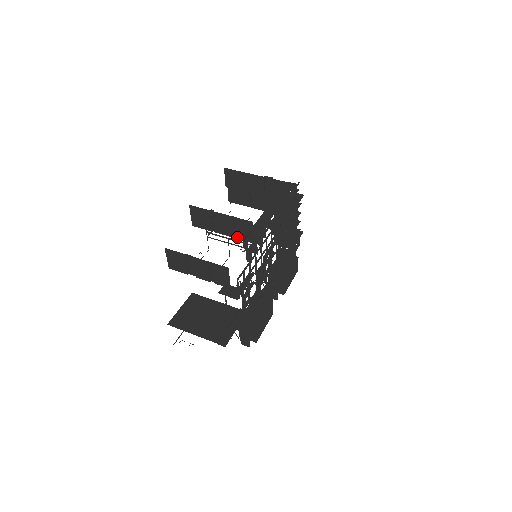
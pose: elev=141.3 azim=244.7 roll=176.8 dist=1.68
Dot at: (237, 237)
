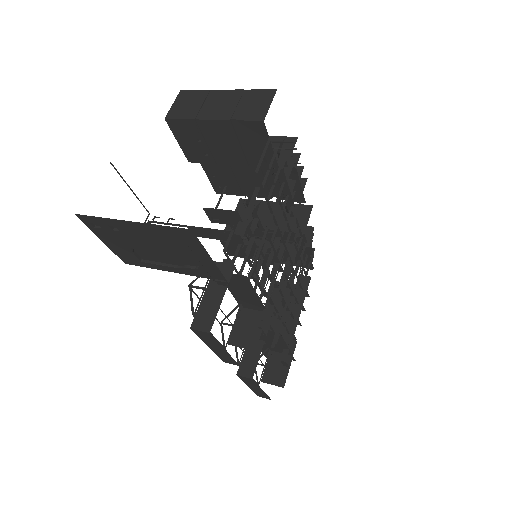
Dot at: occluded
